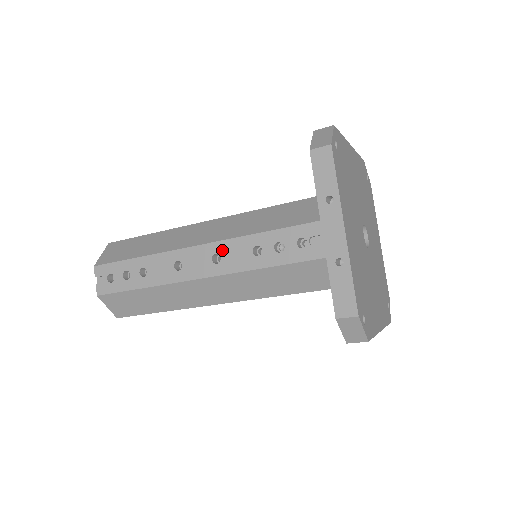
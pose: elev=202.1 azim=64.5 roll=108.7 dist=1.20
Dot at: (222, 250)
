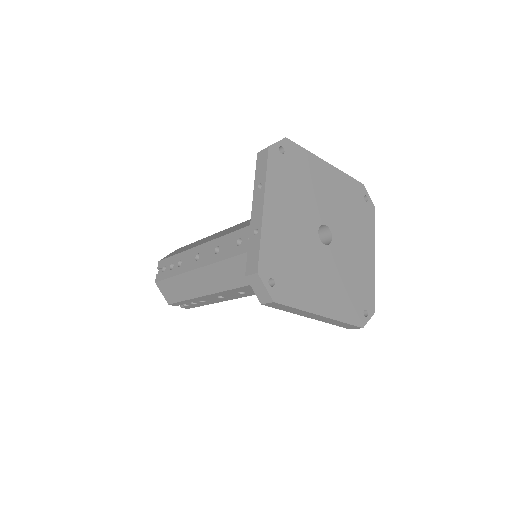
Dot at: (221, 243)
